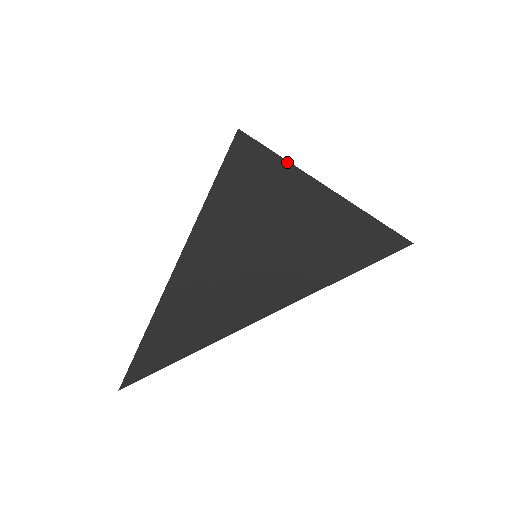
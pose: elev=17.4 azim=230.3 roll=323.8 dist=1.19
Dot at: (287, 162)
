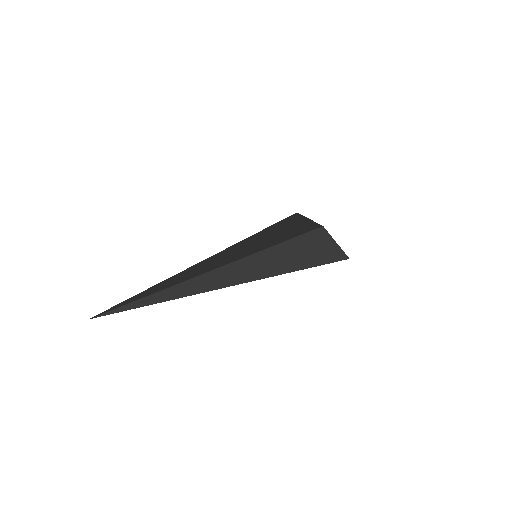
Dot at: occluded
